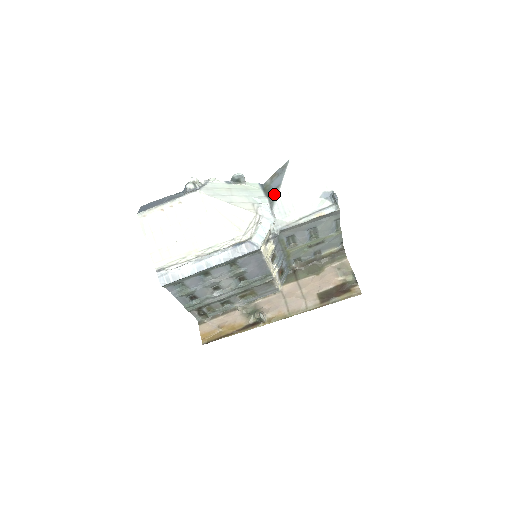
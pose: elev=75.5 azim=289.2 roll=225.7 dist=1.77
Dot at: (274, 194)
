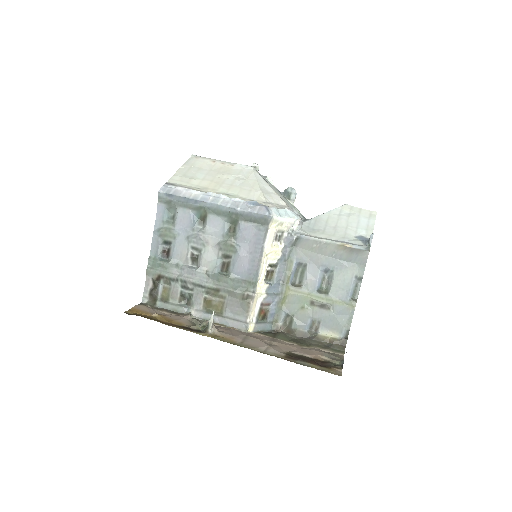
Dot at: occluded
